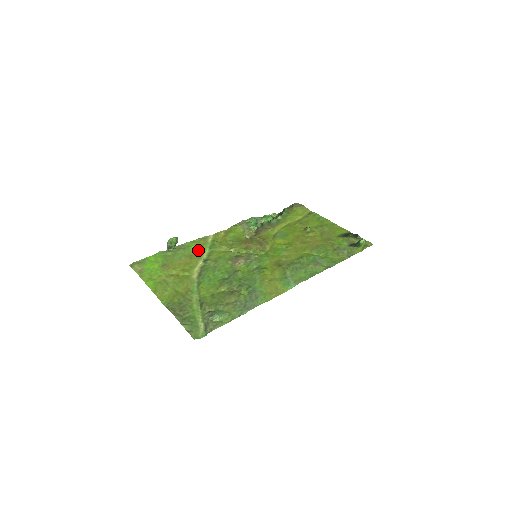
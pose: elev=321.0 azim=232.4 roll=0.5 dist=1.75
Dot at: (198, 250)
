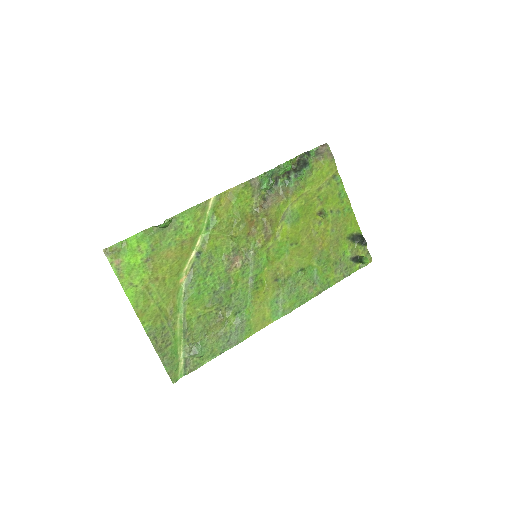
Dot at: (192, 231)
